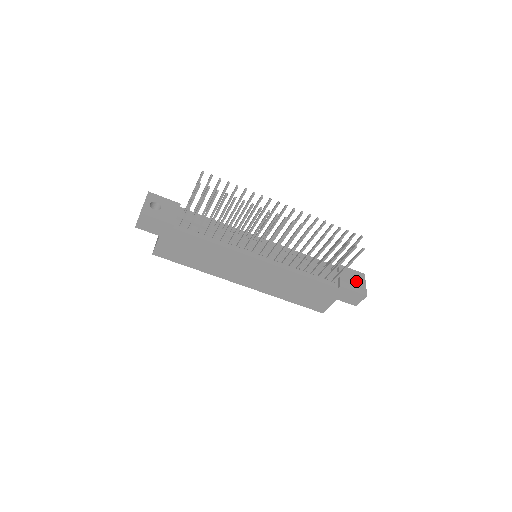
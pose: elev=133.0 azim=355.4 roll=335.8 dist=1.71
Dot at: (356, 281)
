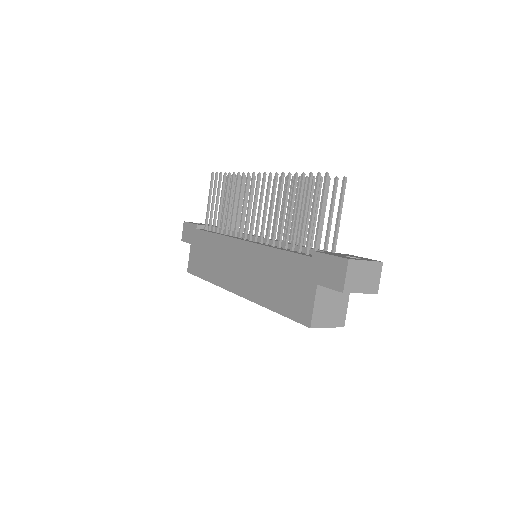
Dot at: occluded
